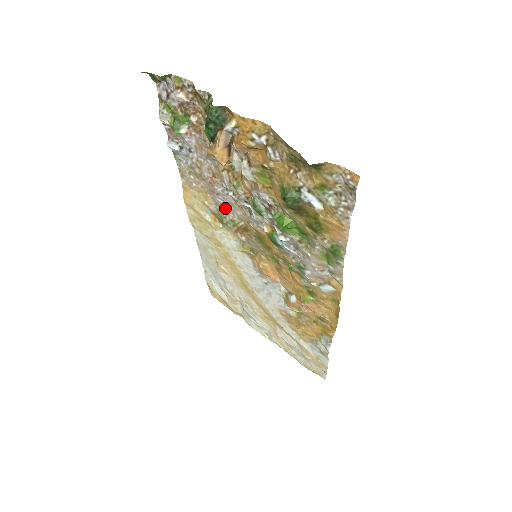
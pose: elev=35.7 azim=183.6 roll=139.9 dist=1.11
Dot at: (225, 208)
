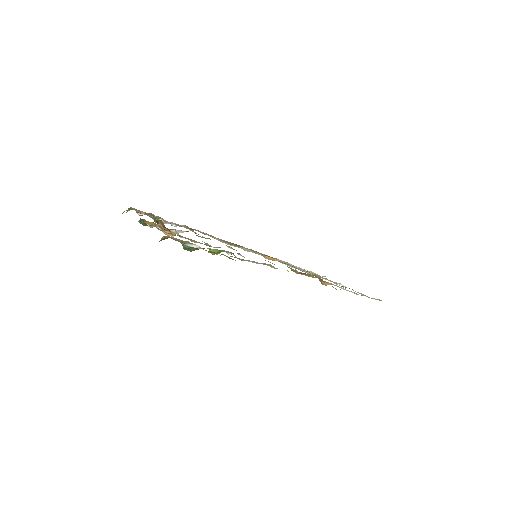
Dot at: (221, 239)
